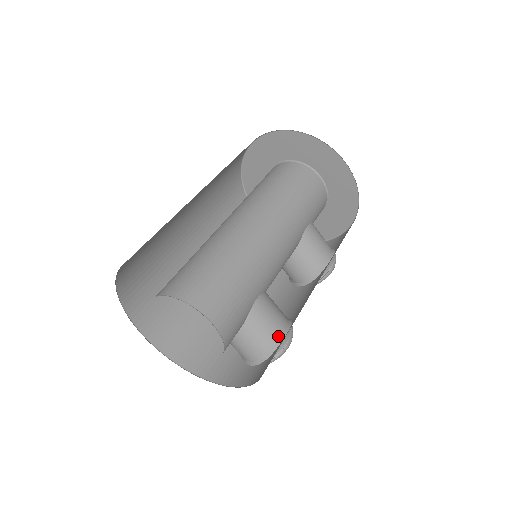
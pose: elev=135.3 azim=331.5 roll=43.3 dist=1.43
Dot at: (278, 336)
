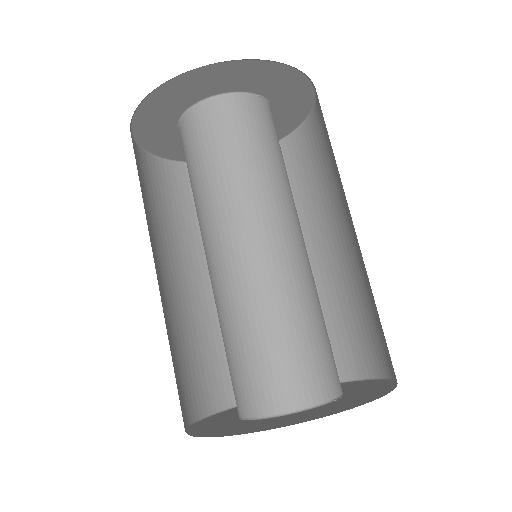
Dot at: occluded
